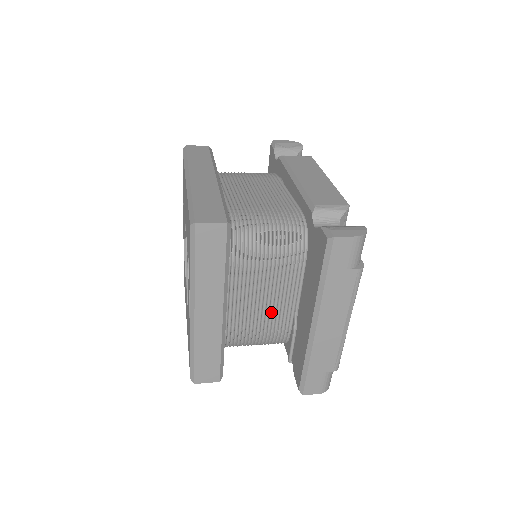
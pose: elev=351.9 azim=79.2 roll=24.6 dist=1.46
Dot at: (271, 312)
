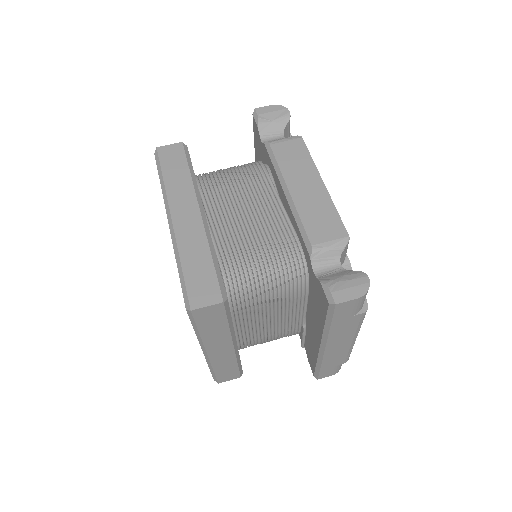
Dot at: (279, 326)
